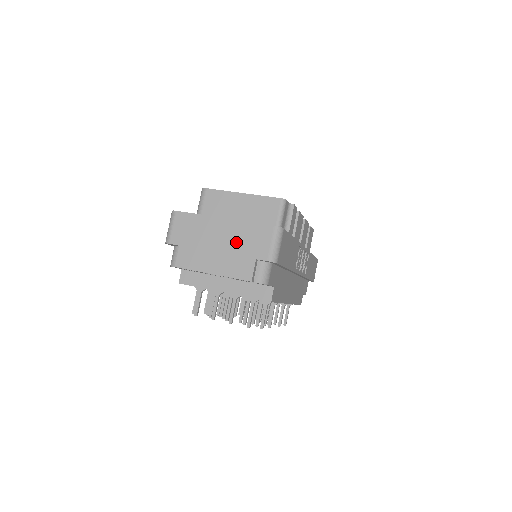
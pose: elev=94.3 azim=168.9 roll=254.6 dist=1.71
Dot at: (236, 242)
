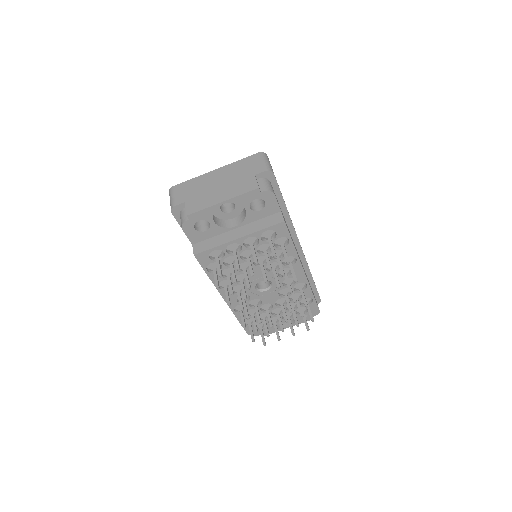
Dot at: (233, 175)
